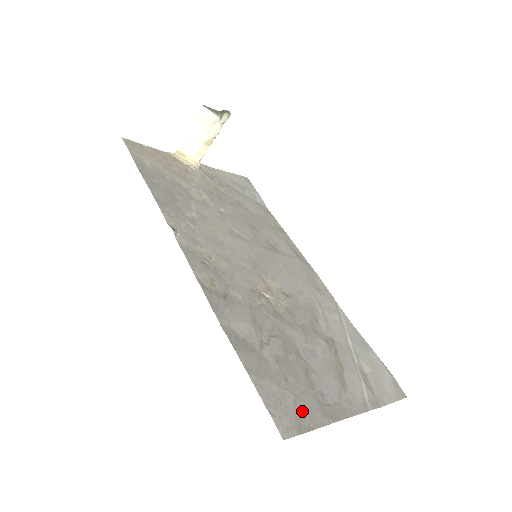
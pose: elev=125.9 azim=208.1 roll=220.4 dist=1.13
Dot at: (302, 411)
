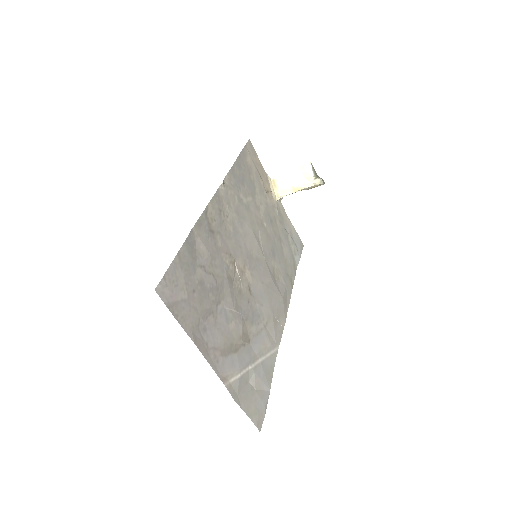
Dot at: (183, 308)
